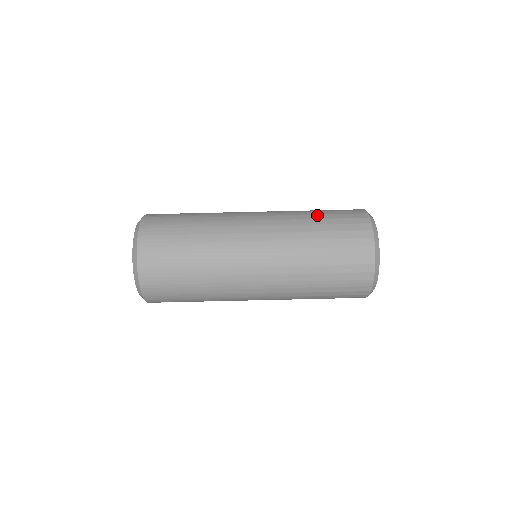
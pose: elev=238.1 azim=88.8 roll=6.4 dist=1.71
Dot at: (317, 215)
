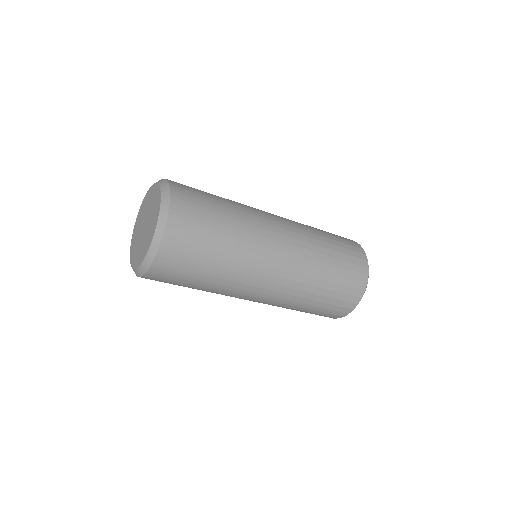
Dot at: (330, 244)
